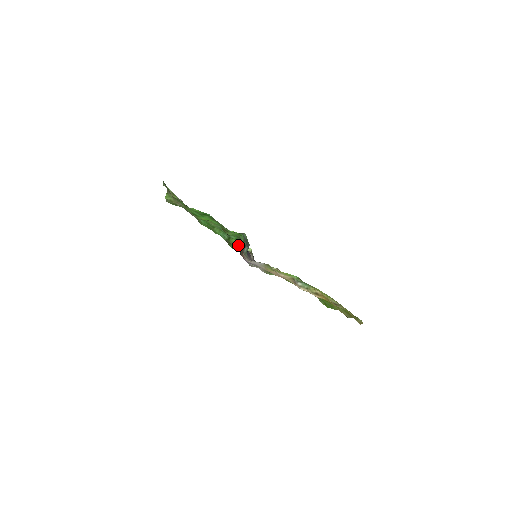
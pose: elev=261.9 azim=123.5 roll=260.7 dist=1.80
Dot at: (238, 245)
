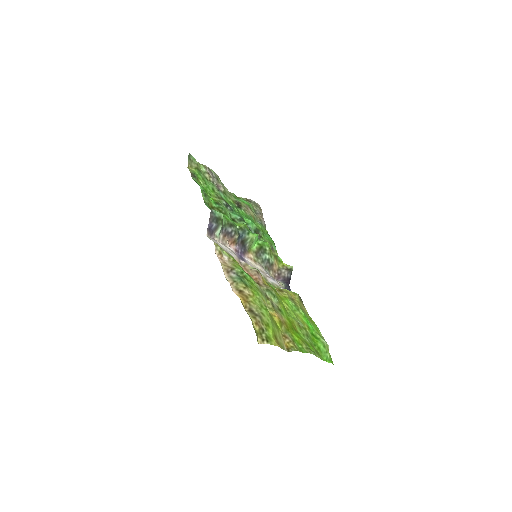
Dot at: (255, 244)
